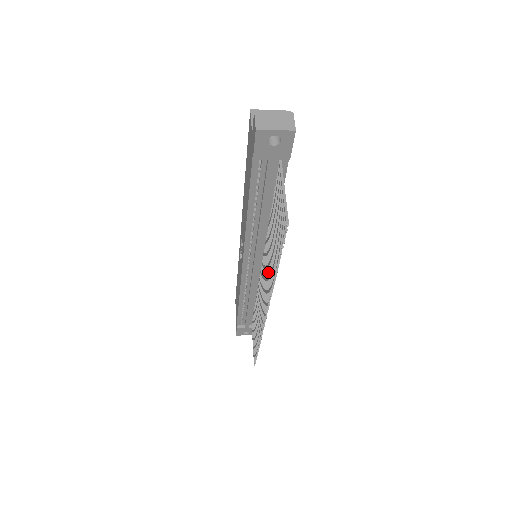
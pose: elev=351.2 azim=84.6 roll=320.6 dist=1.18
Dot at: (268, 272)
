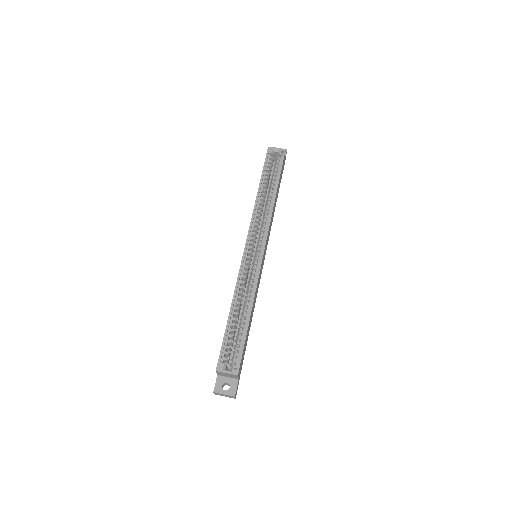
Dot at: occluded
